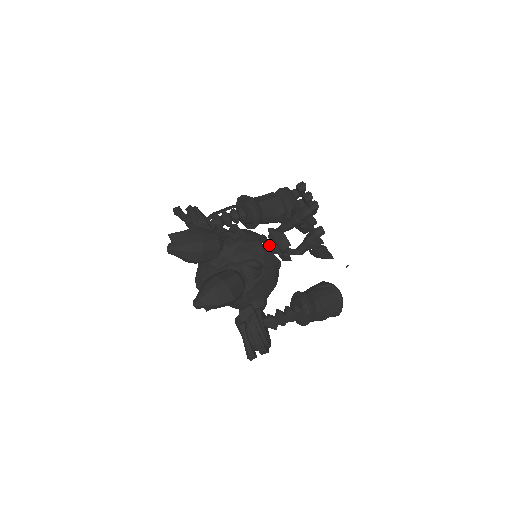
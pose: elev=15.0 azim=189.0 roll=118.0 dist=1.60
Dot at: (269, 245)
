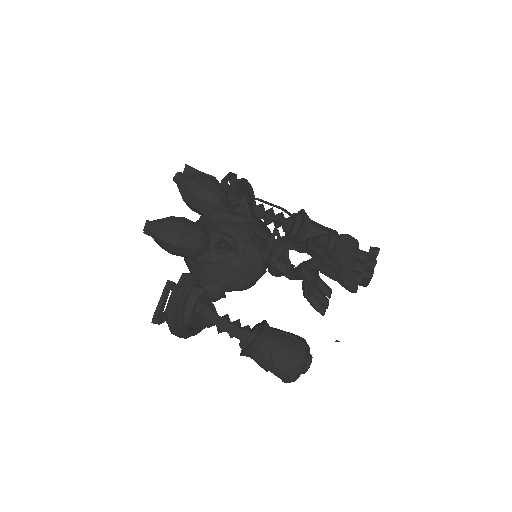
Dot at: occluded
